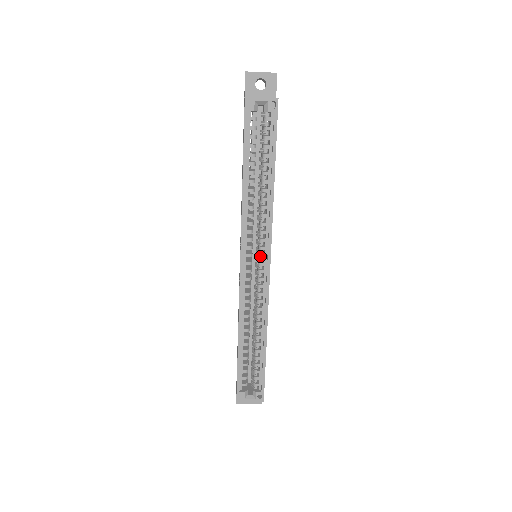
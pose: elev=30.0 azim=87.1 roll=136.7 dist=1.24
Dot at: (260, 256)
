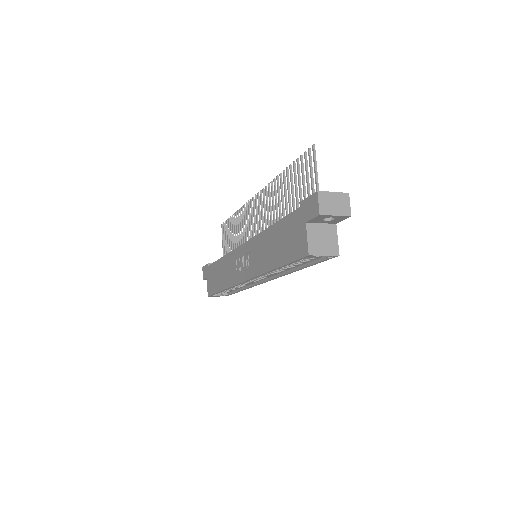
Dot at: (262, 277)
